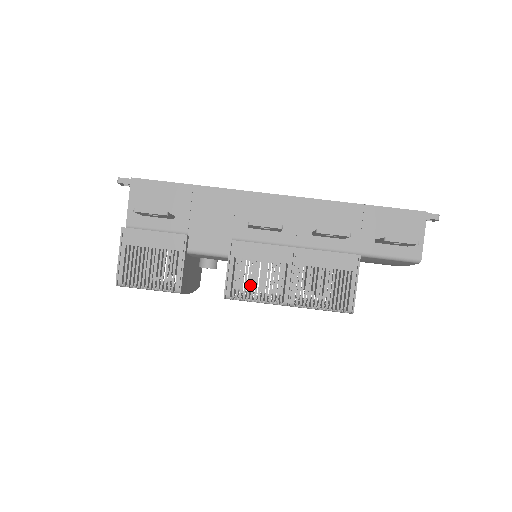
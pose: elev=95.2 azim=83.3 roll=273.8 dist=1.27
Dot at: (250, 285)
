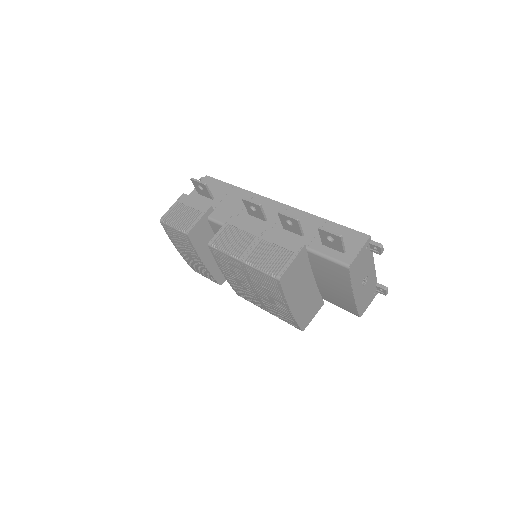
Dot at: occluded
